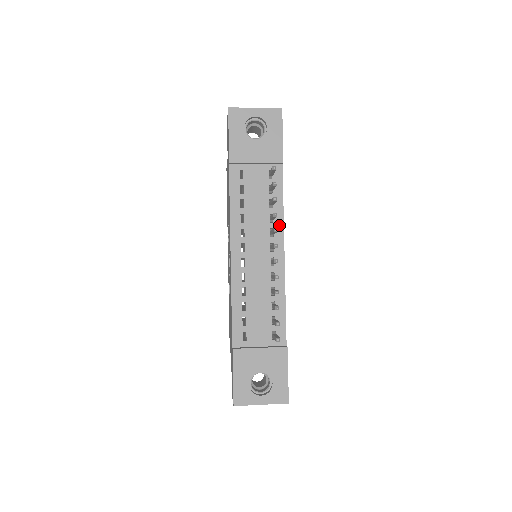
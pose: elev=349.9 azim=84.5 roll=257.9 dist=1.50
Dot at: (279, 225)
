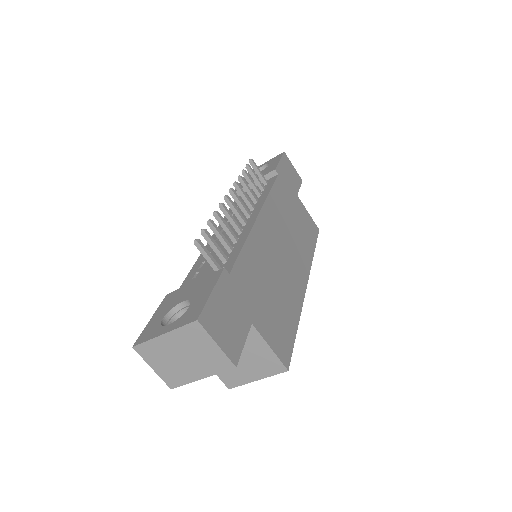
Dot at: (261, 202)
